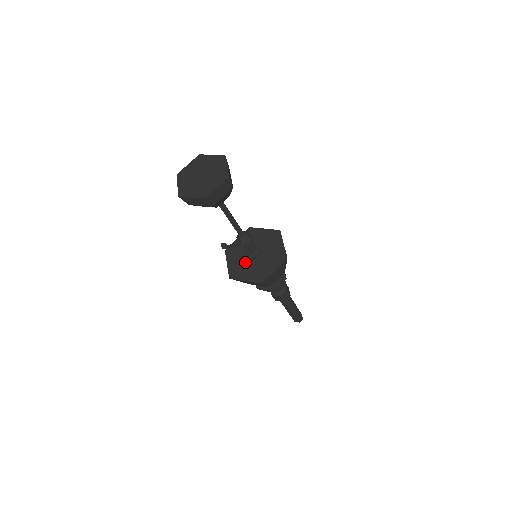
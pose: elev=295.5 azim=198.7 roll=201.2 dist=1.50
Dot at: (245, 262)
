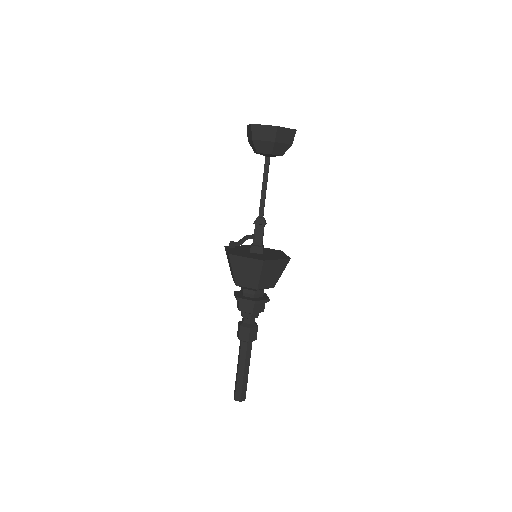
Dot at: (258, 255)
